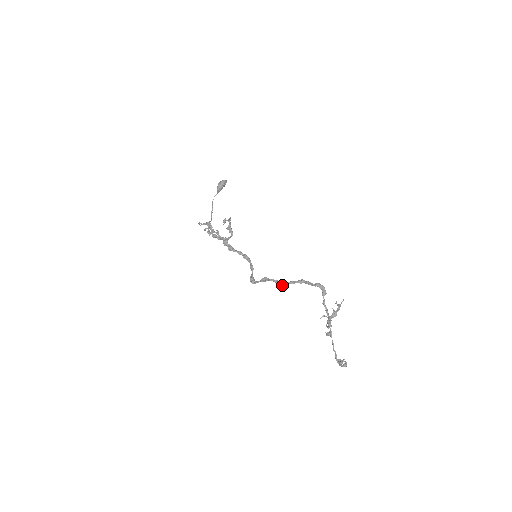
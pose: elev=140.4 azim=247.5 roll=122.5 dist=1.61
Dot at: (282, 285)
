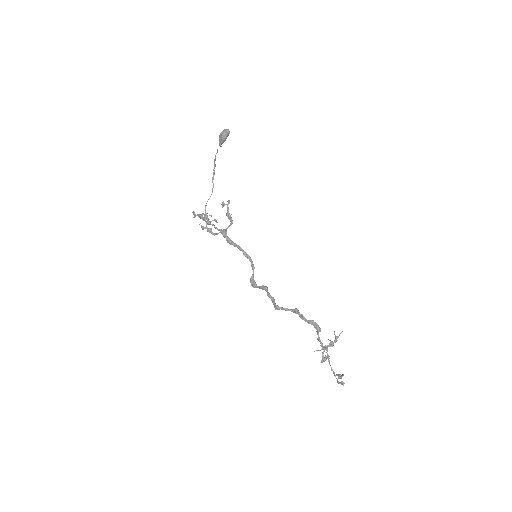
Dot at: (277, 308)
